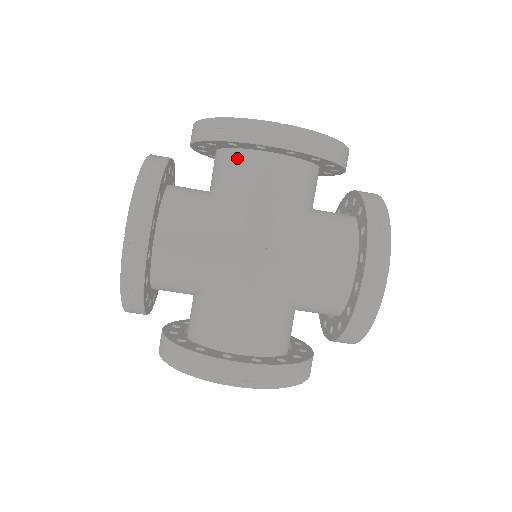
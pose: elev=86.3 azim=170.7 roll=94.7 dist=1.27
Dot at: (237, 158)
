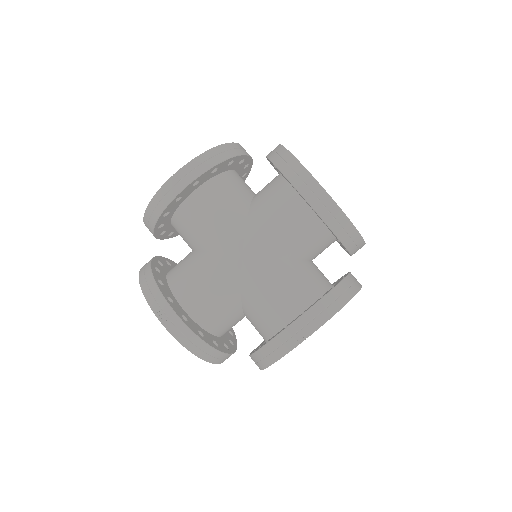
Dot at: (179, 218)
